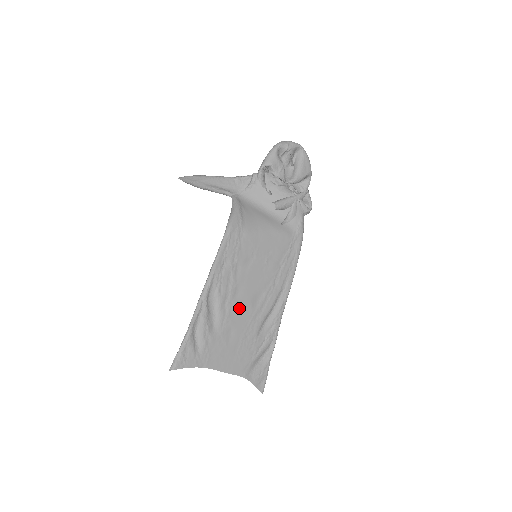
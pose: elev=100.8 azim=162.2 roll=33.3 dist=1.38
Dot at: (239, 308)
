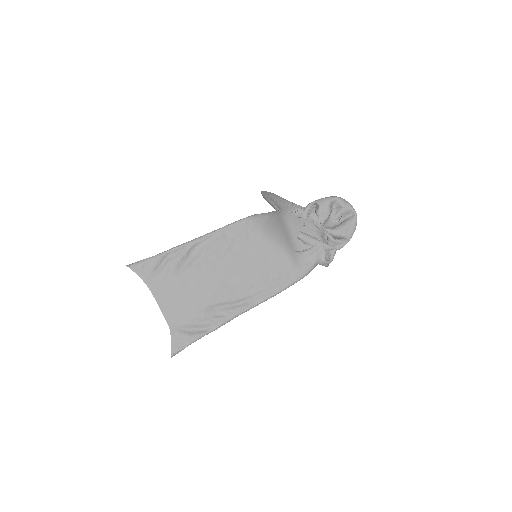
Dot at: (210, 275)
